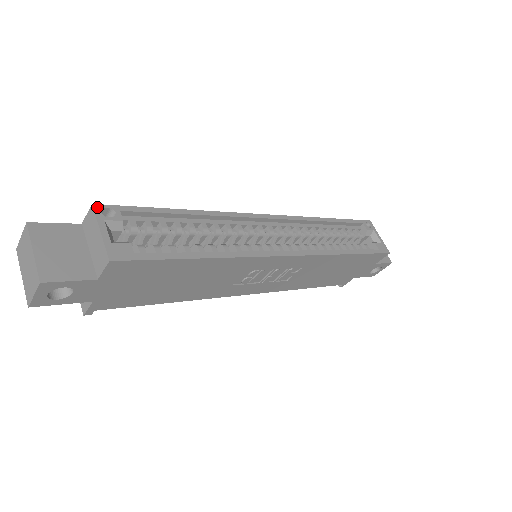
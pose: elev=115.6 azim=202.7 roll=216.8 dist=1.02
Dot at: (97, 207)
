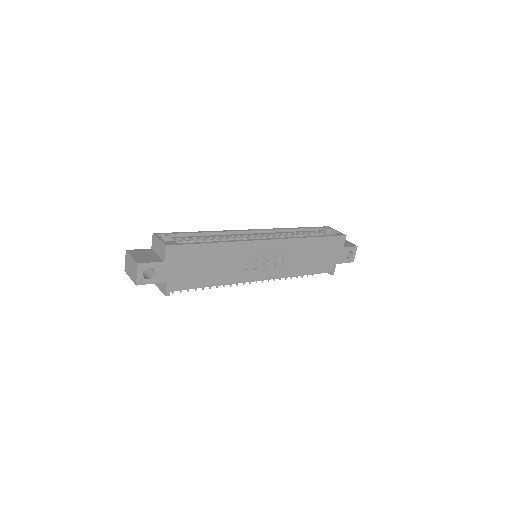
Dot at: (155, 234)
